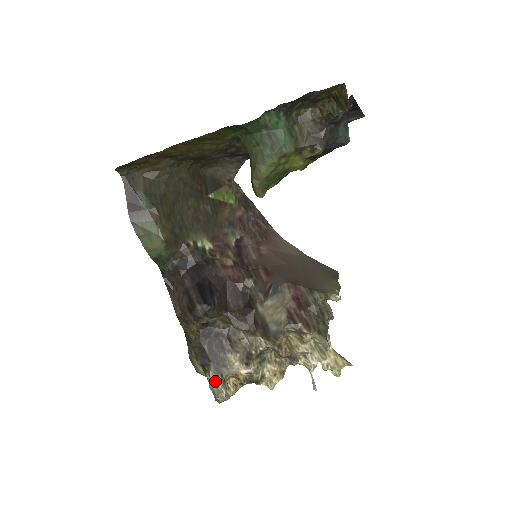
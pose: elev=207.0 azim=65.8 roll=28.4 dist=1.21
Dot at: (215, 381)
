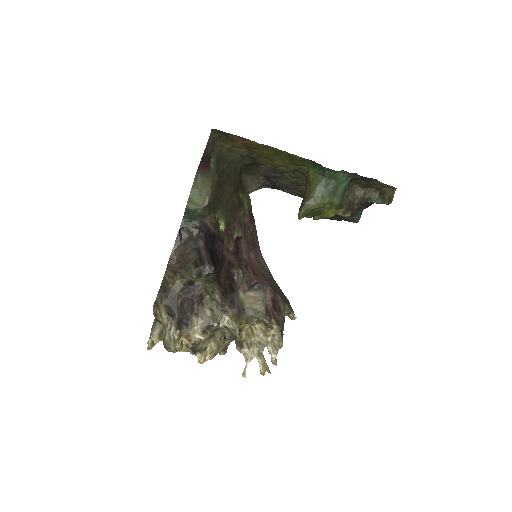
Dot at: (174, 332)
